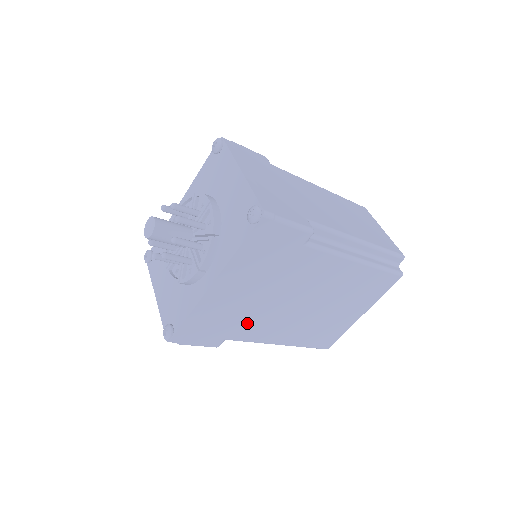
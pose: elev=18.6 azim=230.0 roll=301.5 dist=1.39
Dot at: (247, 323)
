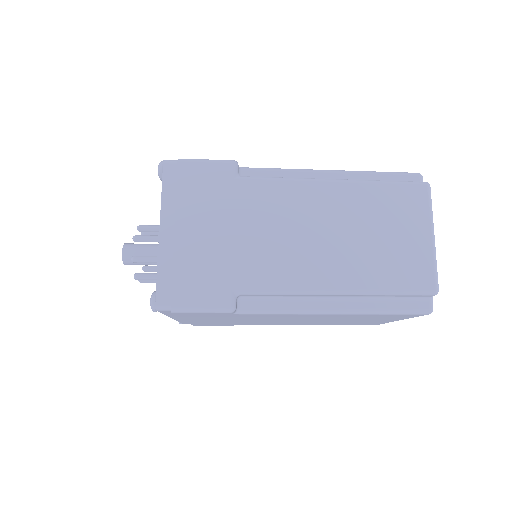
Dot at: (244, 323)
